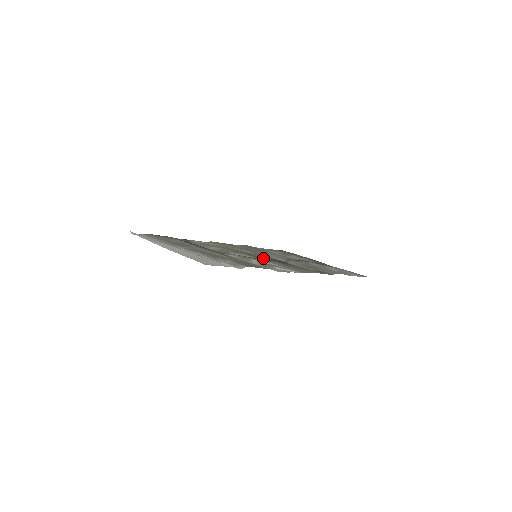
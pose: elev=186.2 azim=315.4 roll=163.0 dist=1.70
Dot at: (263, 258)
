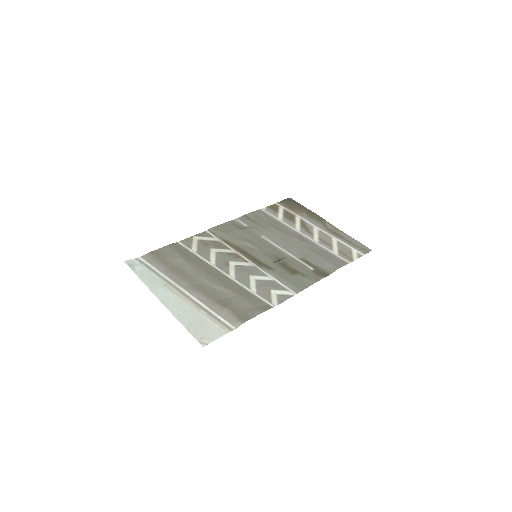
Dot at: (263, 259)
